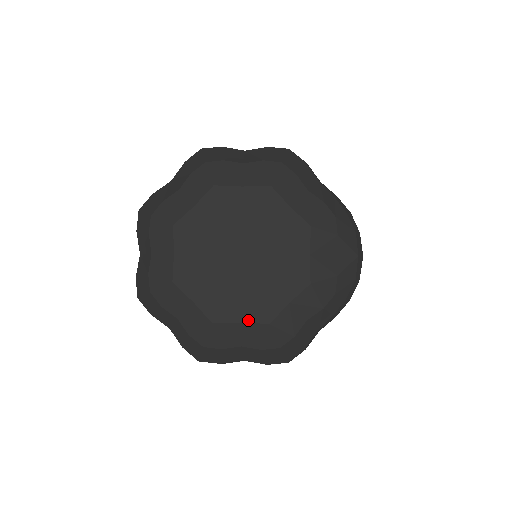
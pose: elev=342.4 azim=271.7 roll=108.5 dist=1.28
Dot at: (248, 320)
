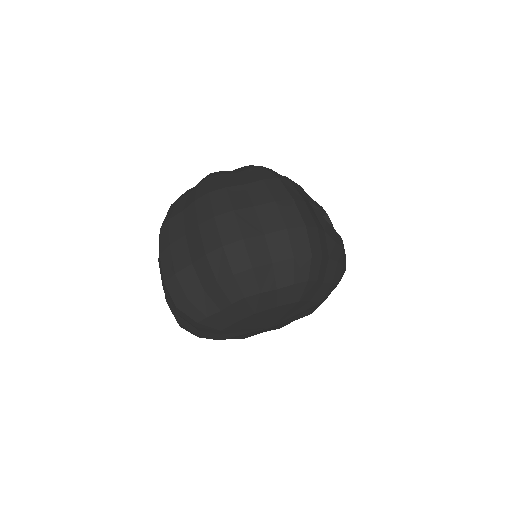
Dot at: occluded
